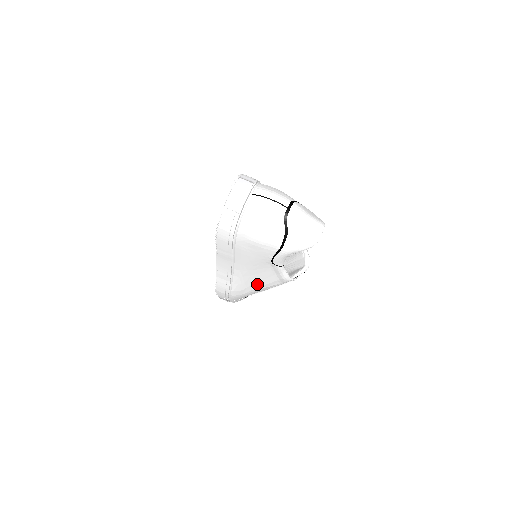
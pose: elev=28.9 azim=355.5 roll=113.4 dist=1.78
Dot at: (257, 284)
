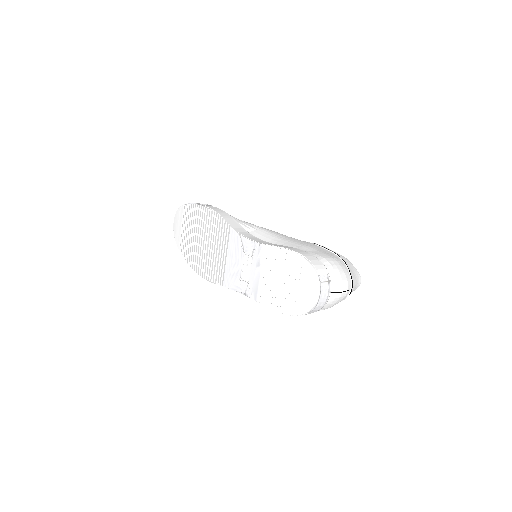
Dot at: occluded
